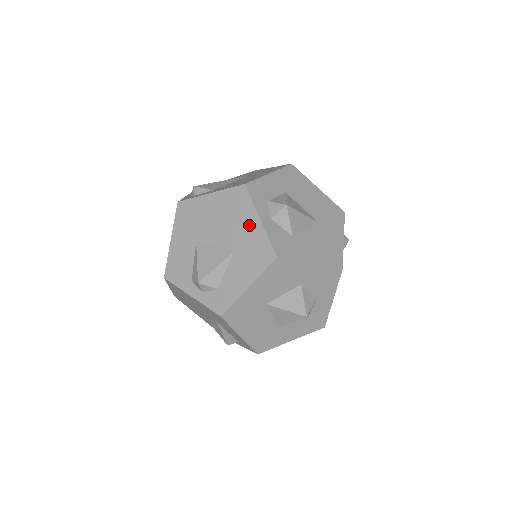
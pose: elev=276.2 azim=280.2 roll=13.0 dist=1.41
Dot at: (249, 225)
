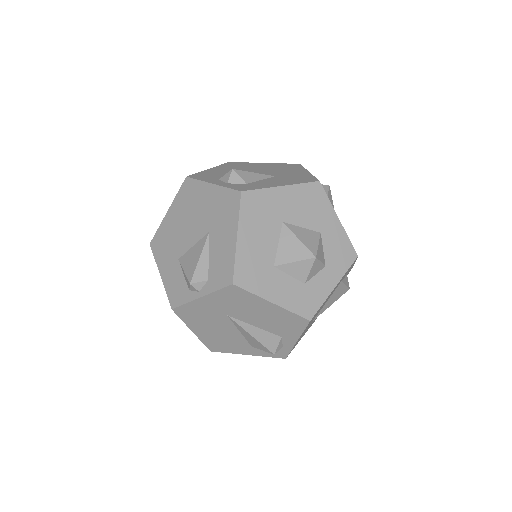
Dot at: (297, 172)
